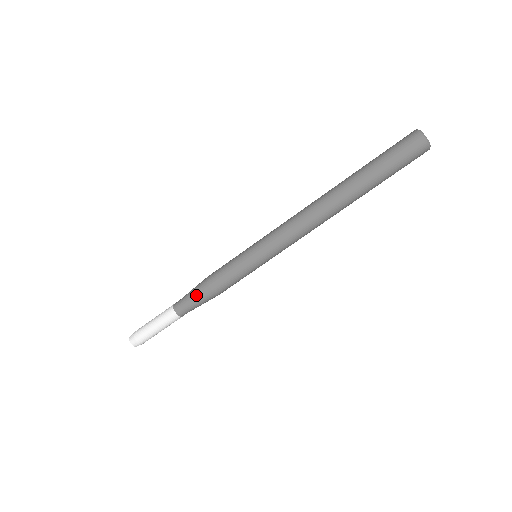
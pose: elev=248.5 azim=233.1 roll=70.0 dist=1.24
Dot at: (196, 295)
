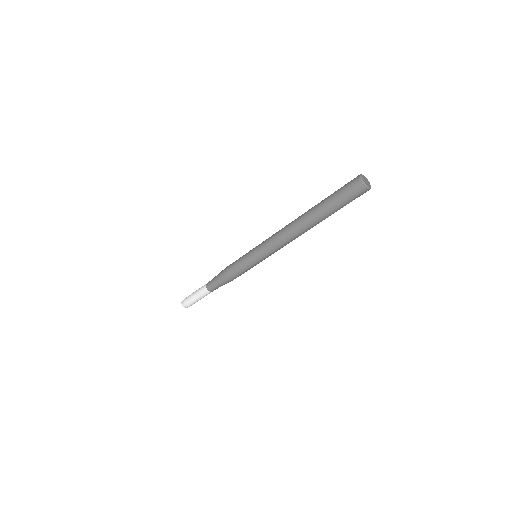
Dot at: (218, 278)
